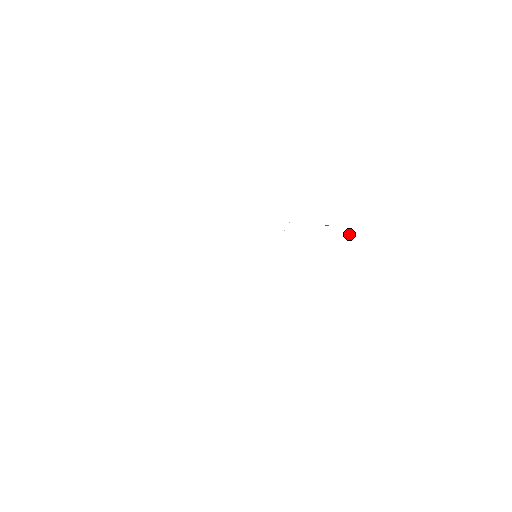
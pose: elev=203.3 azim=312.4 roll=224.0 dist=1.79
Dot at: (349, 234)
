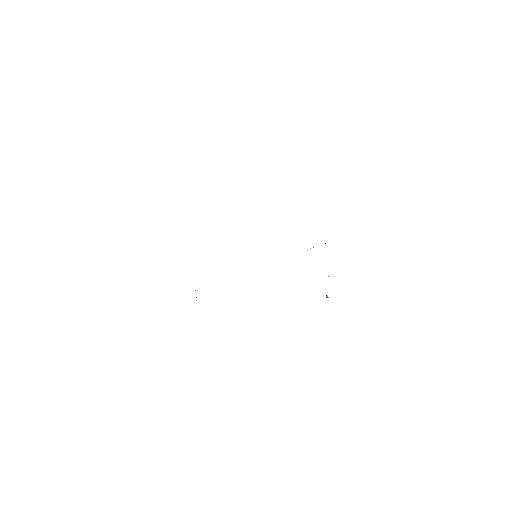
Dot at: (327, 295)
